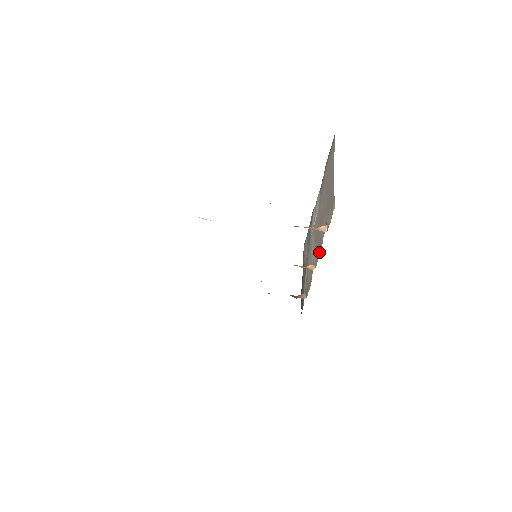
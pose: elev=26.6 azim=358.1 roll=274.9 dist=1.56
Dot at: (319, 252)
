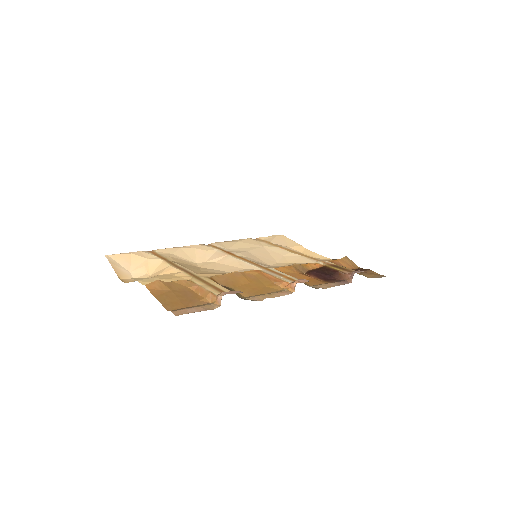
Dot at: occluded
